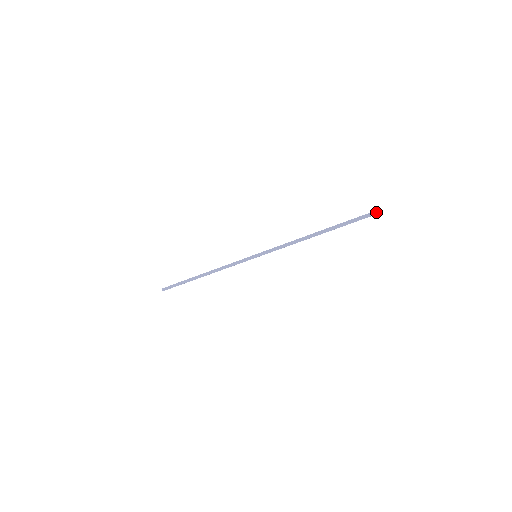
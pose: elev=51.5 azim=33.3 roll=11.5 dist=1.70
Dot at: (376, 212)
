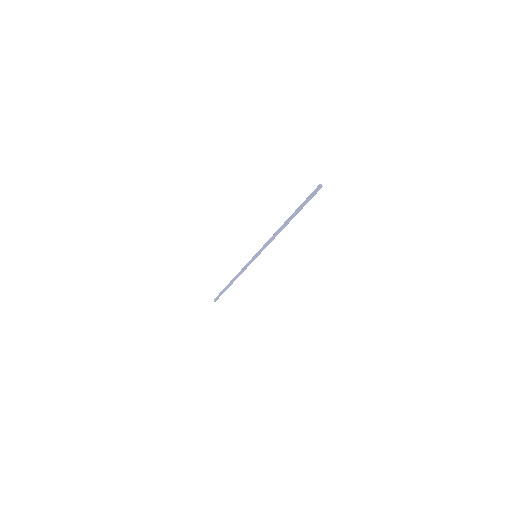
Dot at: (318, 188)
